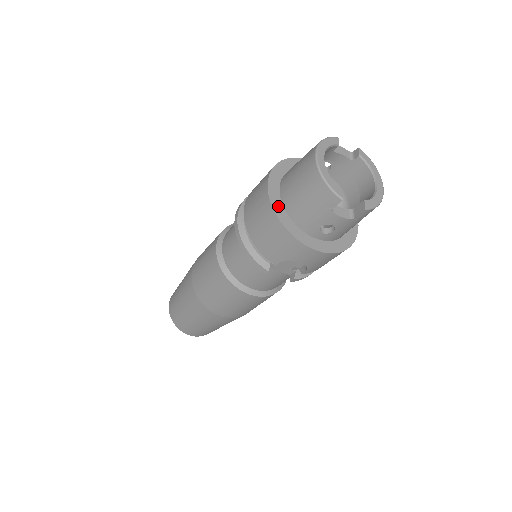
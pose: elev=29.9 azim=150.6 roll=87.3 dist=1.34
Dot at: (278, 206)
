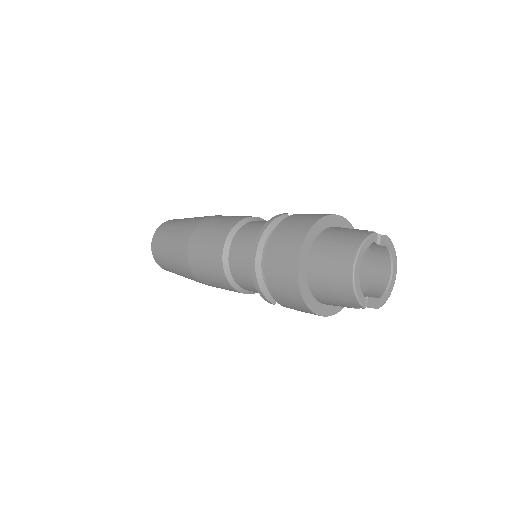
Dot at: (303, 283)
